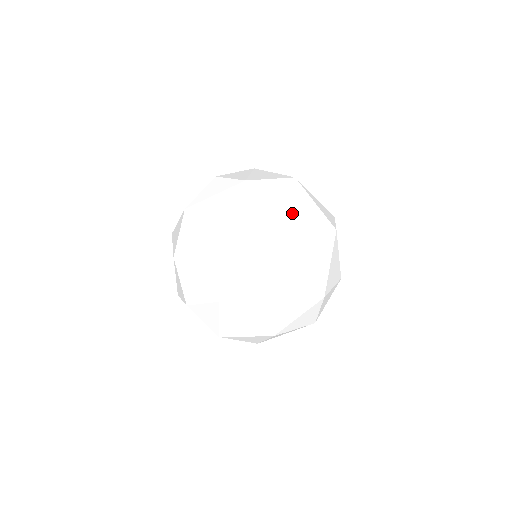
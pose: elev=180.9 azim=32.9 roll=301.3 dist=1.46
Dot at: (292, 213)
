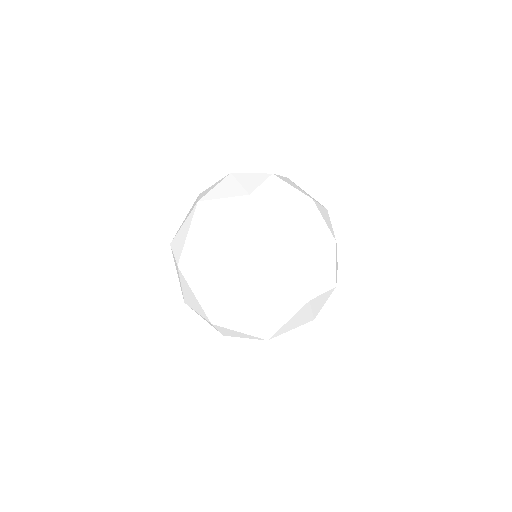
Dot at: occluded
